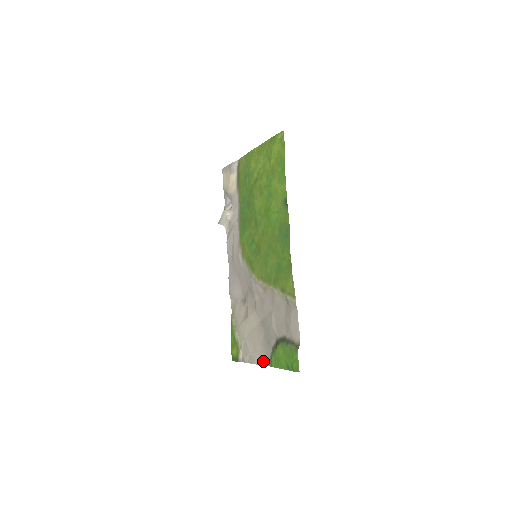
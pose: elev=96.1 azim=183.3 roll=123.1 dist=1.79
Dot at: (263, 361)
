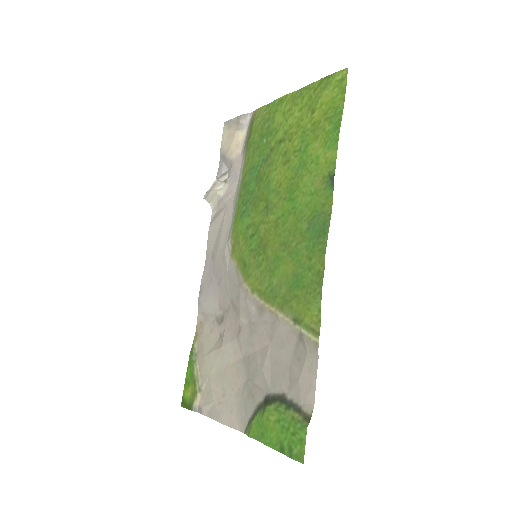
Dot at: (235, 422)
